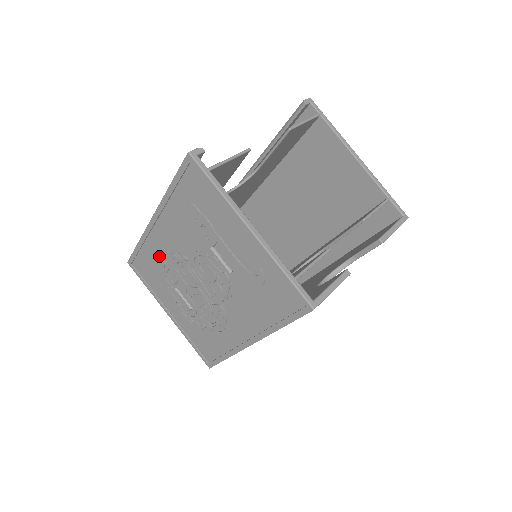
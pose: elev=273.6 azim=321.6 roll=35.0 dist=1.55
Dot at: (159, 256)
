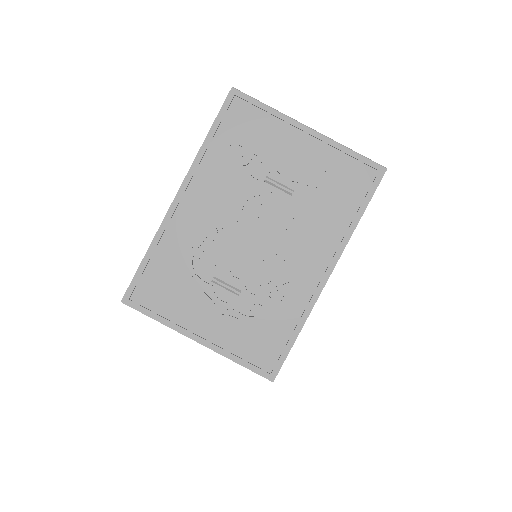
Dot at: (184, 247)
